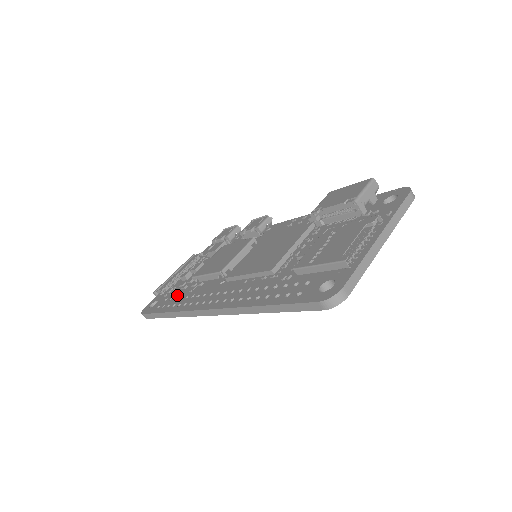
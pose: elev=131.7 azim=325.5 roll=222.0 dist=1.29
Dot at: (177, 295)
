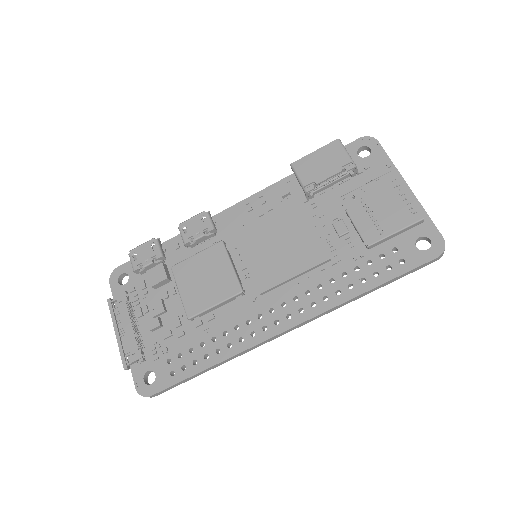
Dot at: (185, 347)
